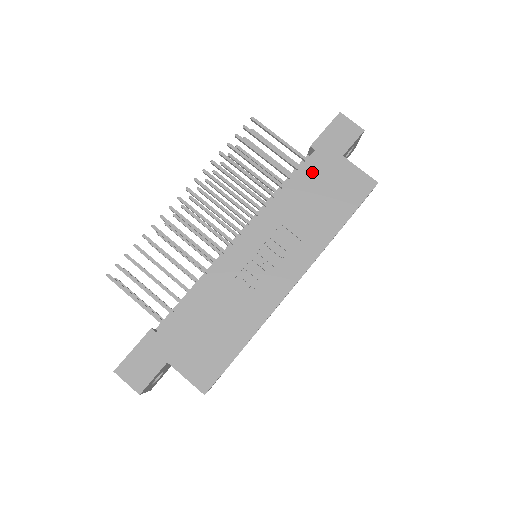
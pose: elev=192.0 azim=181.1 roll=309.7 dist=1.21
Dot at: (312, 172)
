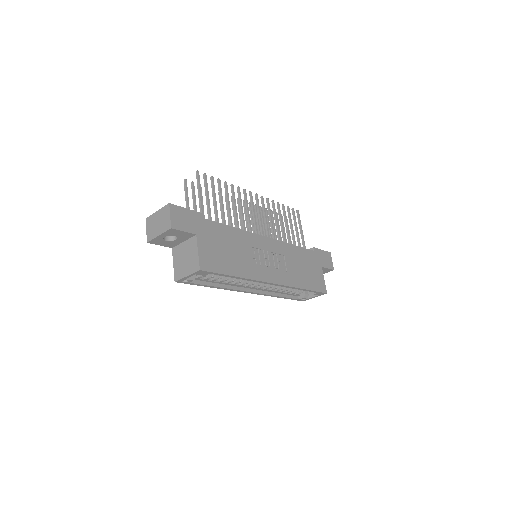
Dot at: (308, 256)
